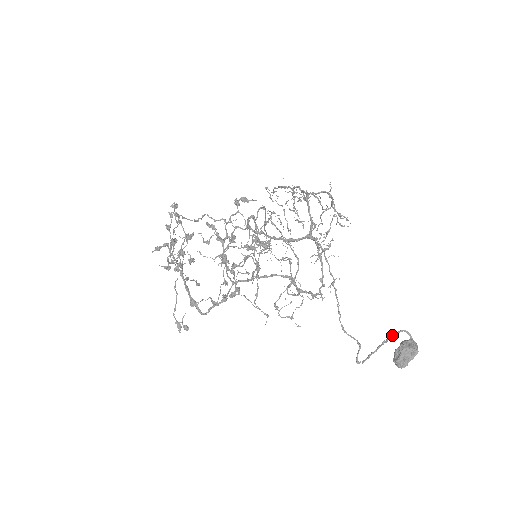
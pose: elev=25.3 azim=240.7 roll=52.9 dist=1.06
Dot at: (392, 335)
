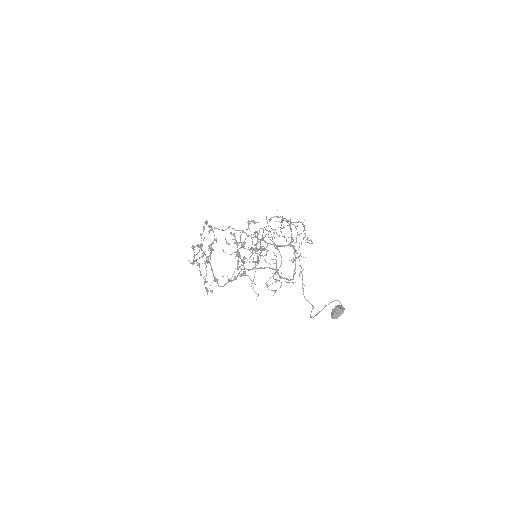
Dot at: (331, 302)
